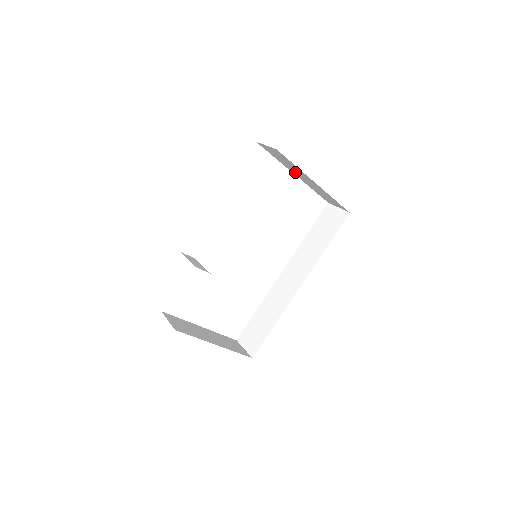
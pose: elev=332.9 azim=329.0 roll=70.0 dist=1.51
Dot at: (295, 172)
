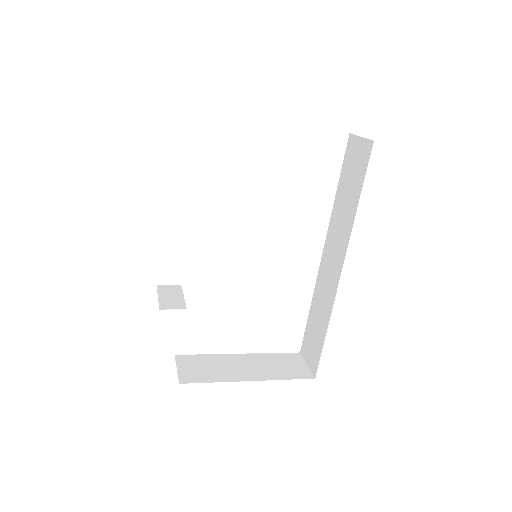
Dot at: occluded
